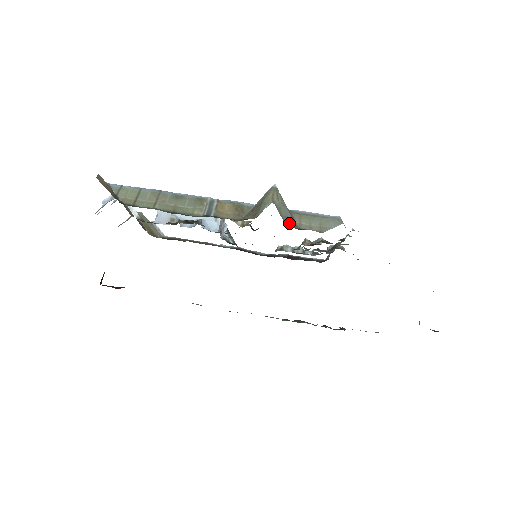
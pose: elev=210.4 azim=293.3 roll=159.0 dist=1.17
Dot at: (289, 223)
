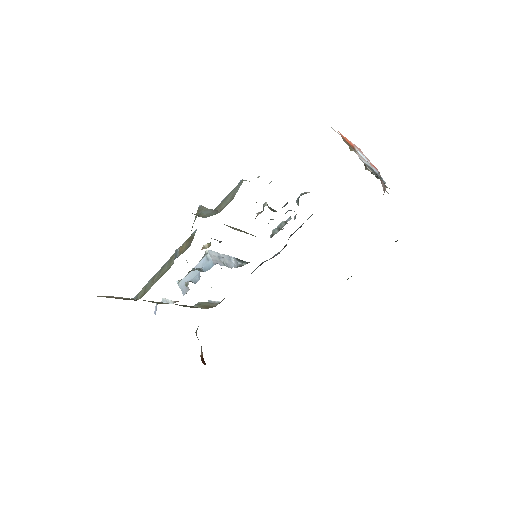
Dot at: (209, 216)
